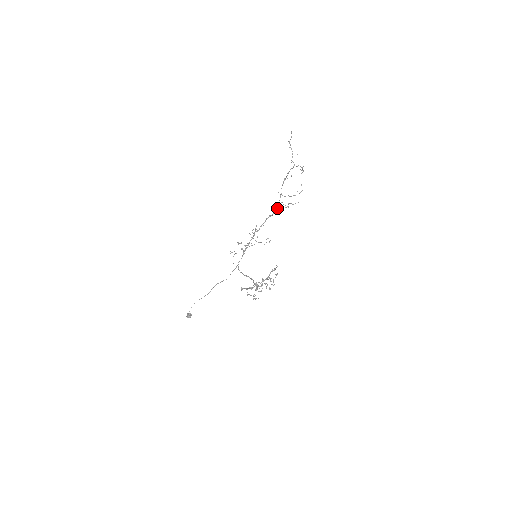
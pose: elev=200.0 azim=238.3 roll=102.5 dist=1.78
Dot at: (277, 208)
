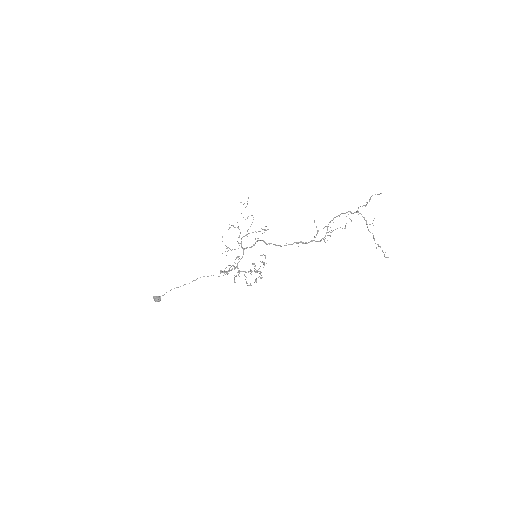
Dot at: occluded
